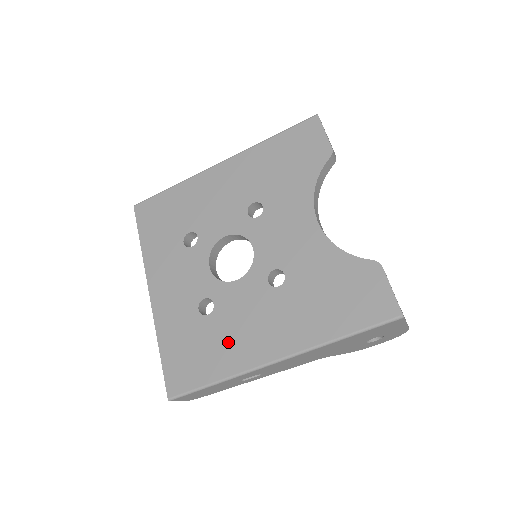
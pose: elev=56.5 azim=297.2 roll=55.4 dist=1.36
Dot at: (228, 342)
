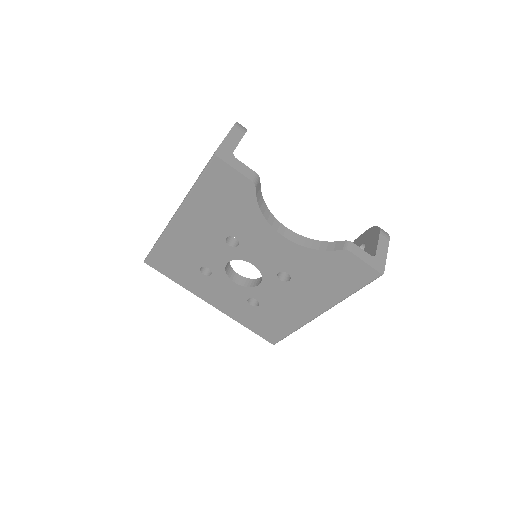
Dot at: (283, 315)
